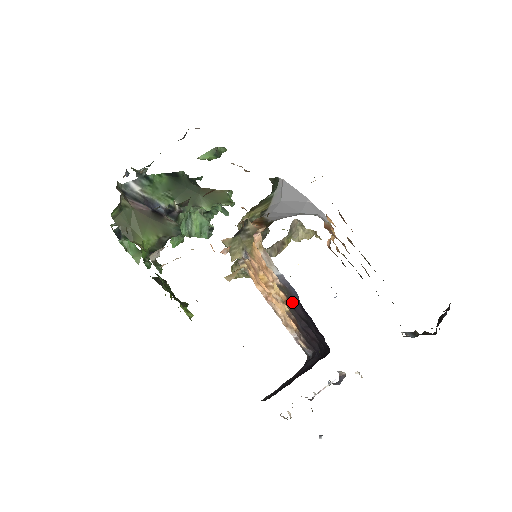
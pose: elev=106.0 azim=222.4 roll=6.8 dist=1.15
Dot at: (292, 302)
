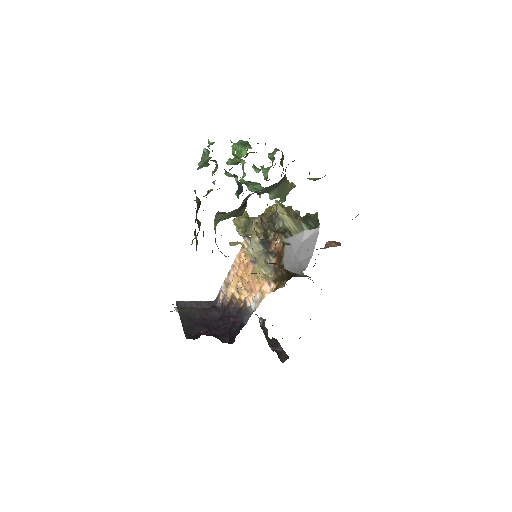
Dot at: (241, 313)
